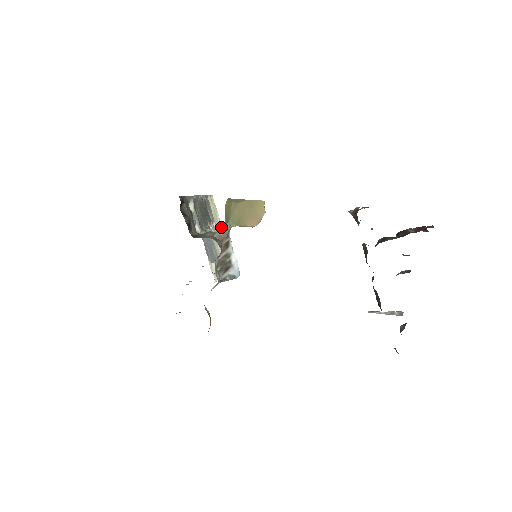
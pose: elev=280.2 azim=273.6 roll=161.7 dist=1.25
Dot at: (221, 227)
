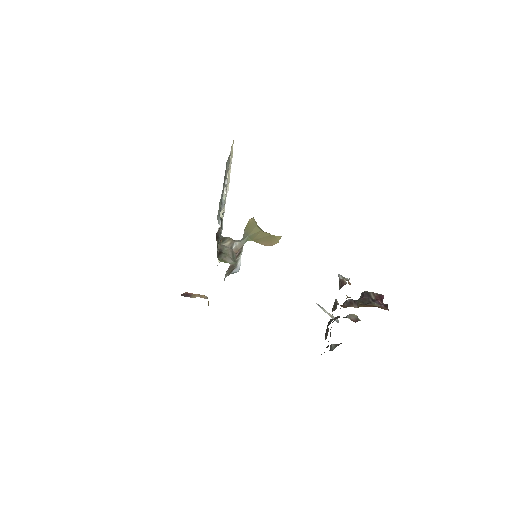
Dot at: (230, 167)
